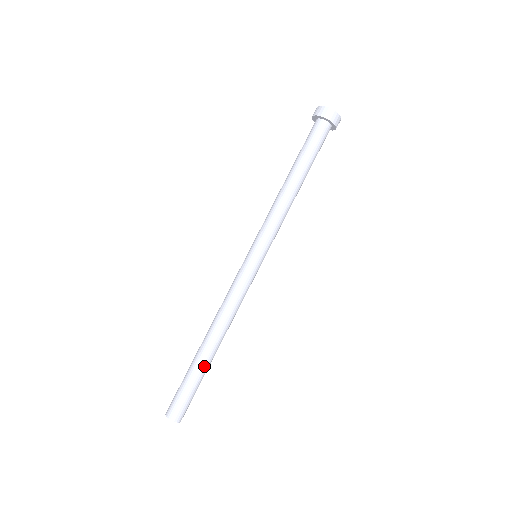
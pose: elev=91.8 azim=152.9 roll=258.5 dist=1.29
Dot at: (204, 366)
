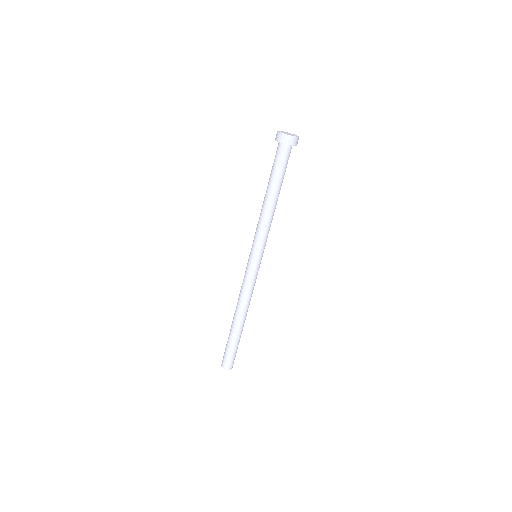
Dot at: (235, 334)
